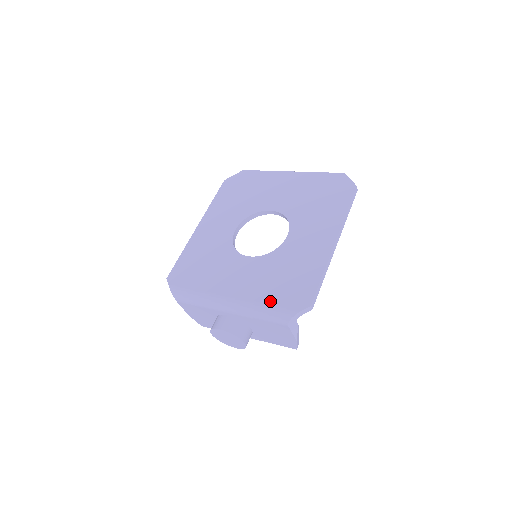
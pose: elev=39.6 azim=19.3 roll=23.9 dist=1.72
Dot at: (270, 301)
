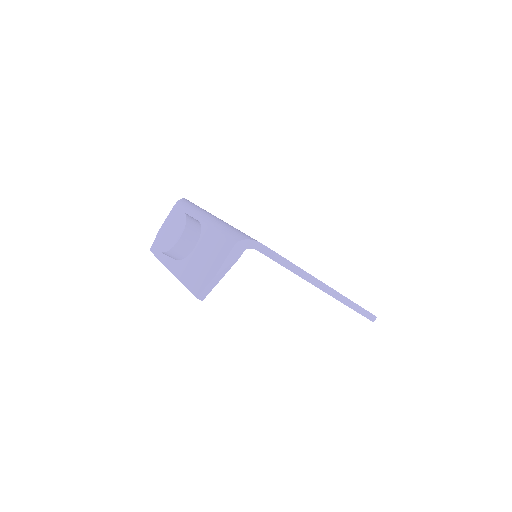
Dot at: occluded
